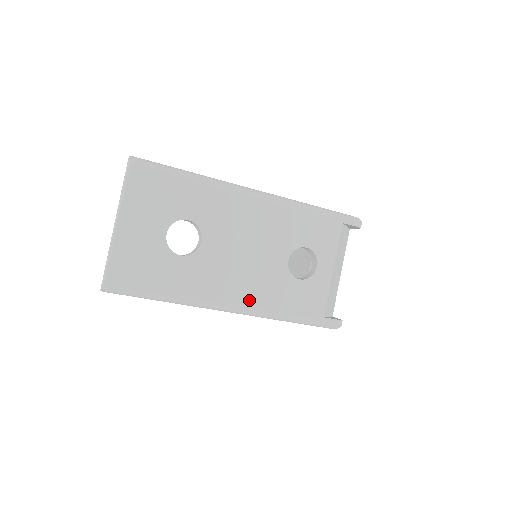
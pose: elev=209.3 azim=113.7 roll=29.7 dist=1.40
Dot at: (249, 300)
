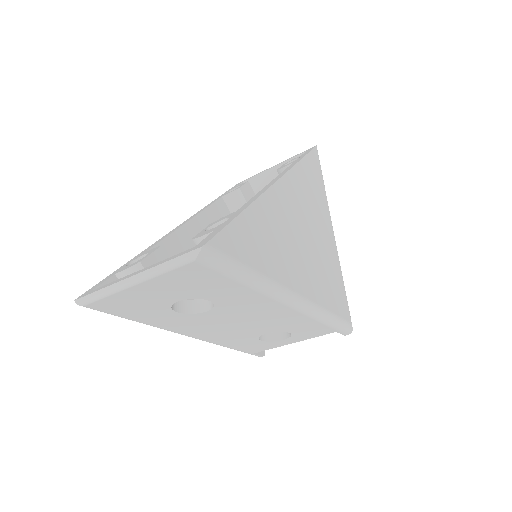
Dot at: (207, 338)
